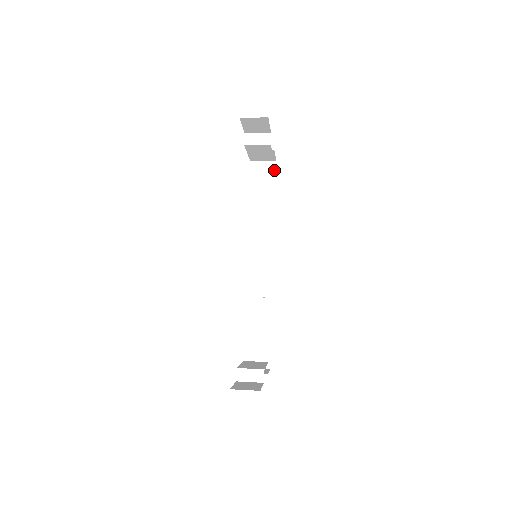
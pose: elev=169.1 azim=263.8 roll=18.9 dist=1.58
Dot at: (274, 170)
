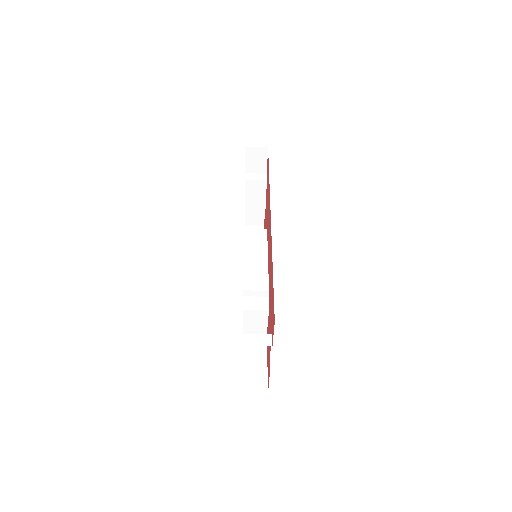
Dot at: occluded
